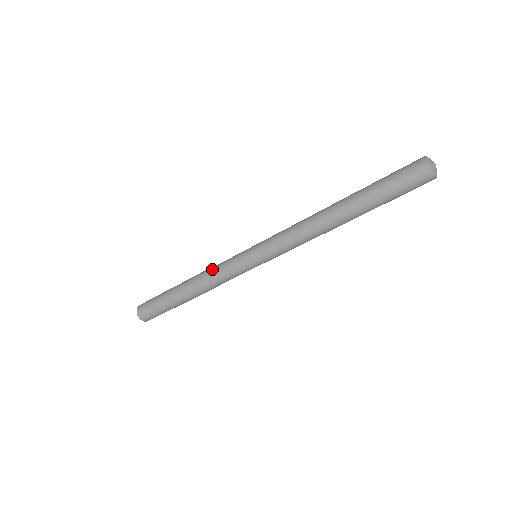
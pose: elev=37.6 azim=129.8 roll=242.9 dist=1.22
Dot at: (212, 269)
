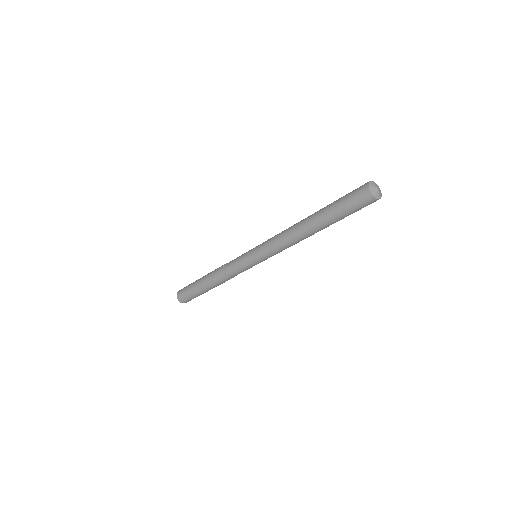
Dot at: (225, 267)
